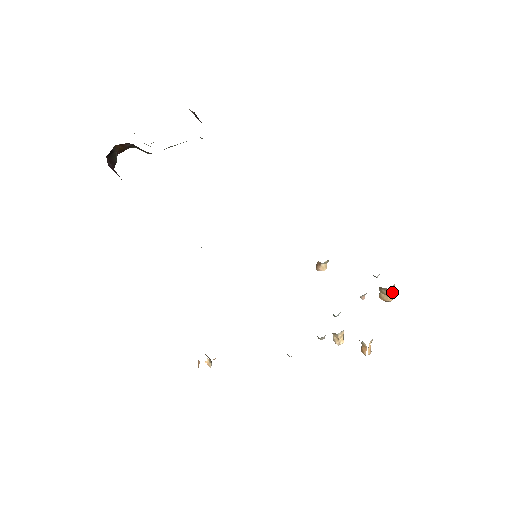
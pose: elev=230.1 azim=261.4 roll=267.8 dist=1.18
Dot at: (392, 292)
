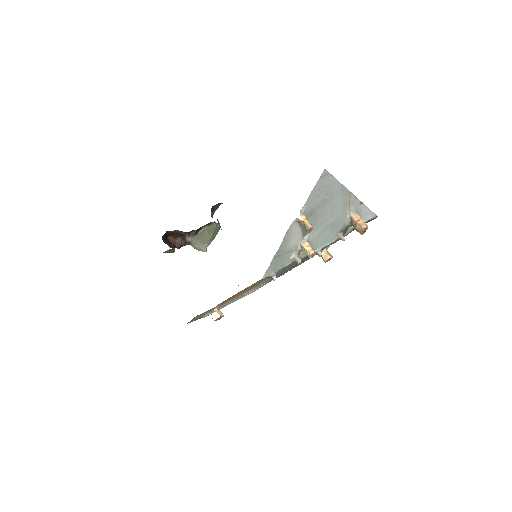
Dot at: (361, 220)
